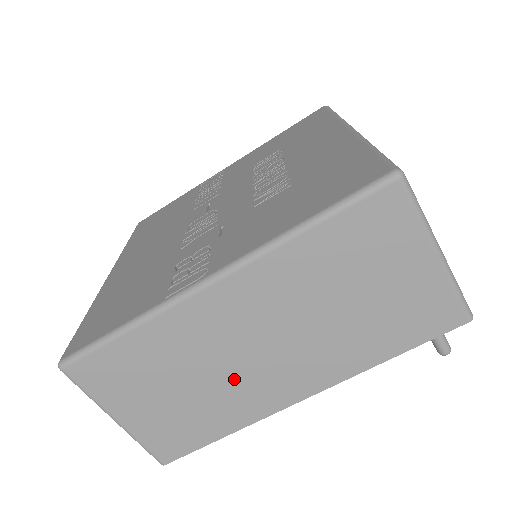
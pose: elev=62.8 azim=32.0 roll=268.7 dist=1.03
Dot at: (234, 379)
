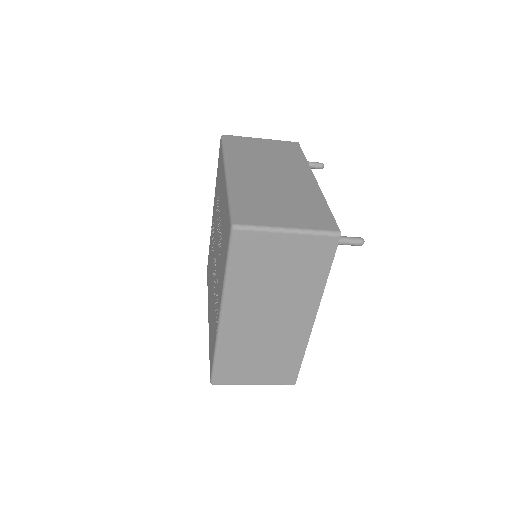
Dot at: (276, 337)
